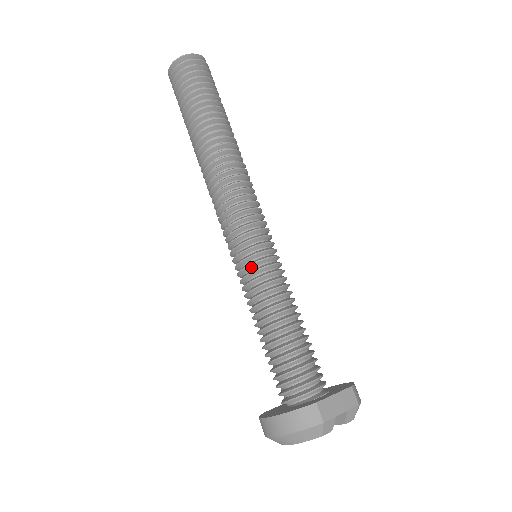
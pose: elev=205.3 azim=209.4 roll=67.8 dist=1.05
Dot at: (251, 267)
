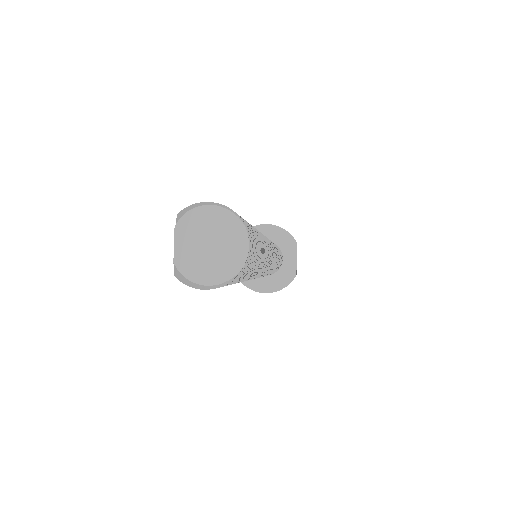
Dot at: occluded
